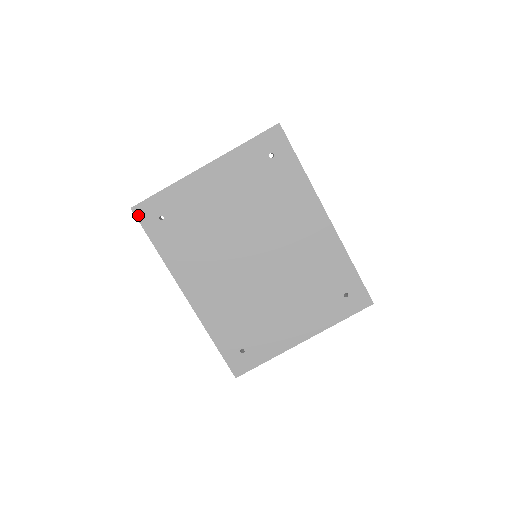
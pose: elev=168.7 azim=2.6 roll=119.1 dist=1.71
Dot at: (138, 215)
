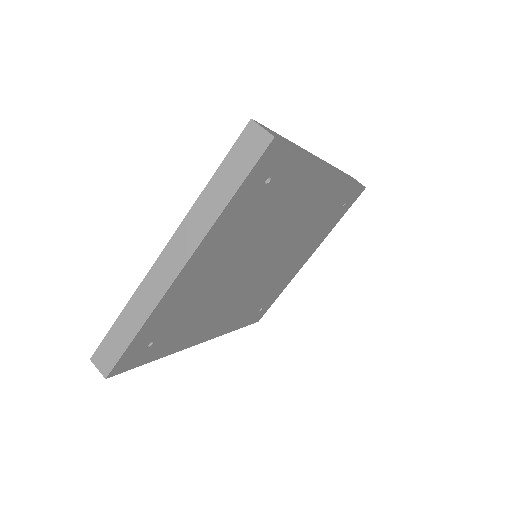
Dot at: (119, 371)
